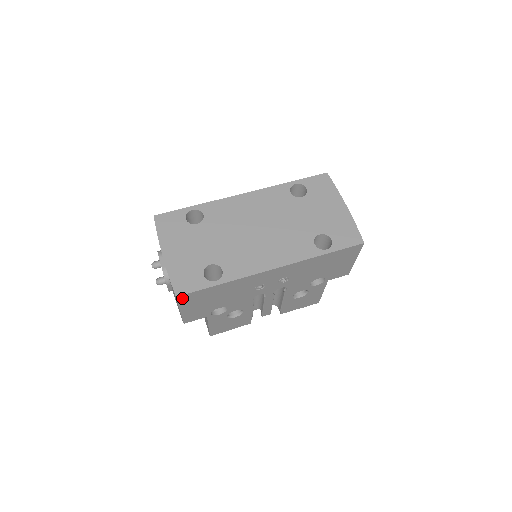
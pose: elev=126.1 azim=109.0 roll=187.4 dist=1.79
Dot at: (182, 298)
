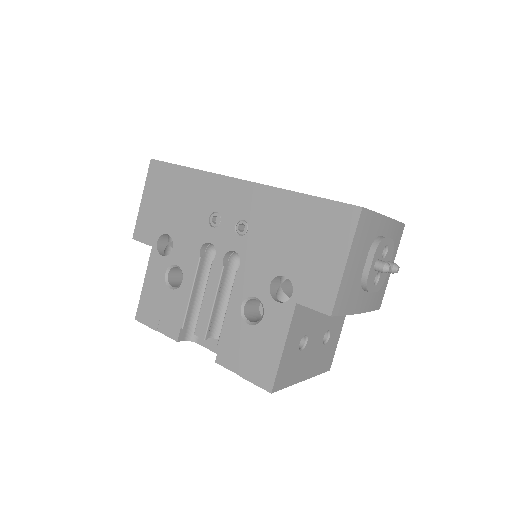
Dot at: (153, 168)
